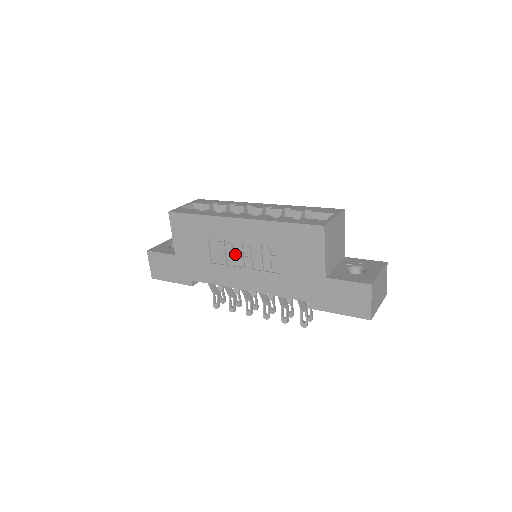
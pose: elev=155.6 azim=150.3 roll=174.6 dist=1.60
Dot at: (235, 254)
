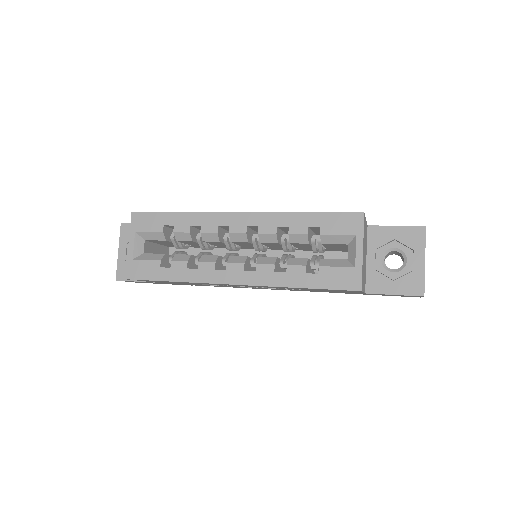
Dot at: occluded
